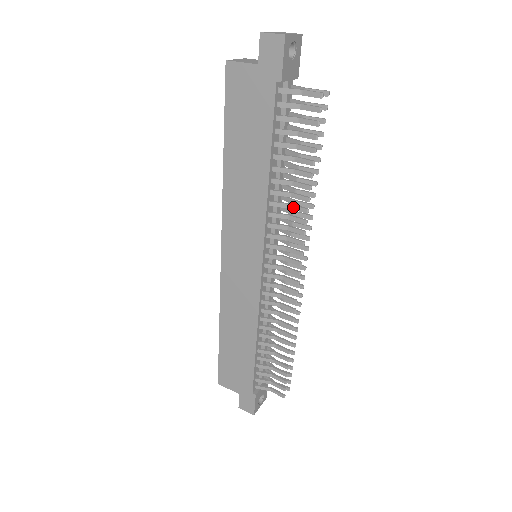
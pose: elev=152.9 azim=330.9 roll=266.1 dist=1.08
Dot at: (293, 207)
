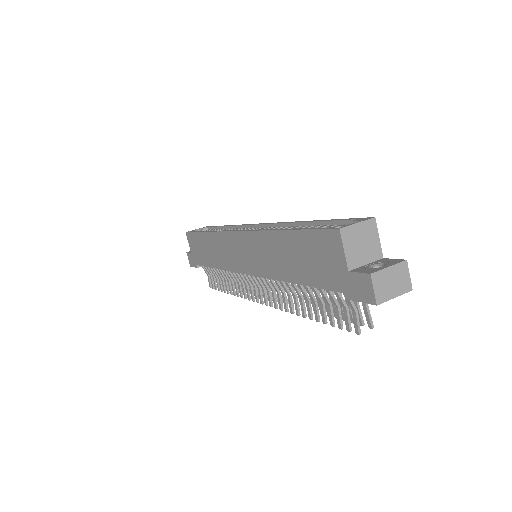
Dot at: (289, 299)
